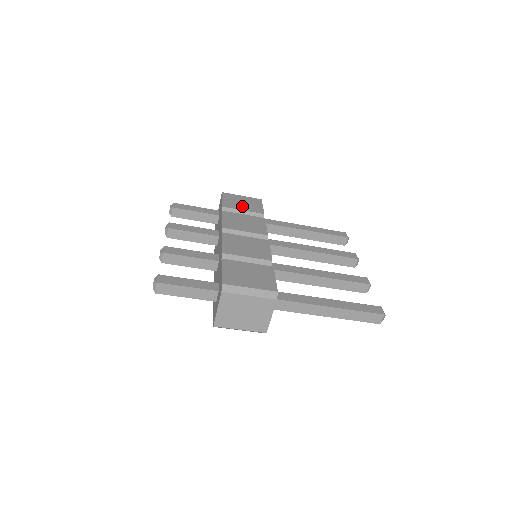
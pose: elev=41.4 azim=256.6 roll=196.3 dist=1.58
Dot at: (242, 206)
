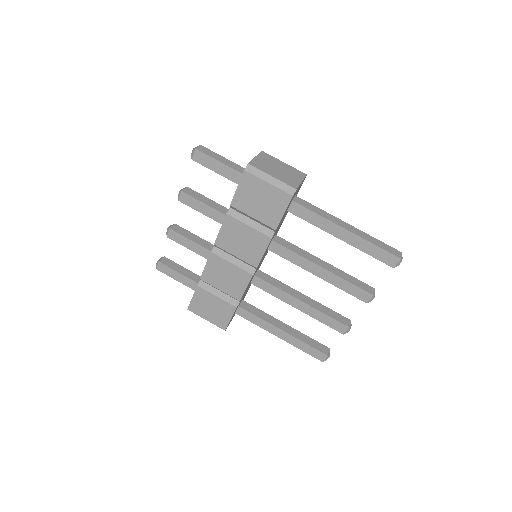
Dot at: occluded
